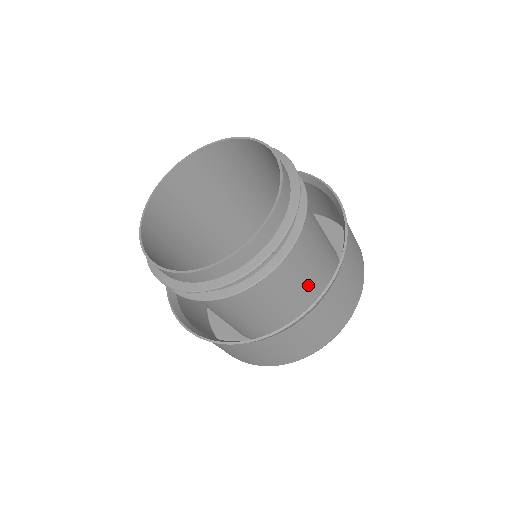
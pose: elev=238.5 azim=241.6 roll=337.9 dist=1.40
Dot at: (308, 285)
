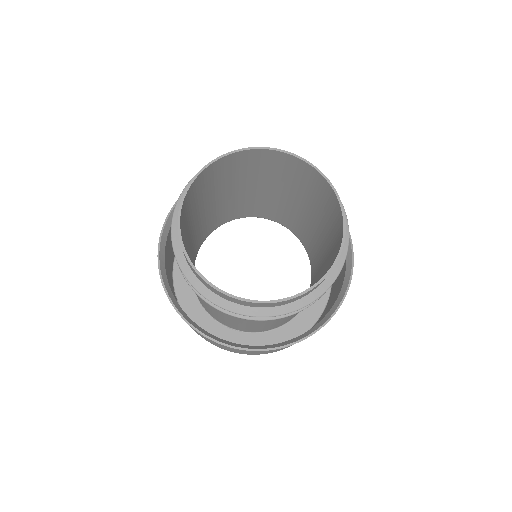
Dot at: occluded
